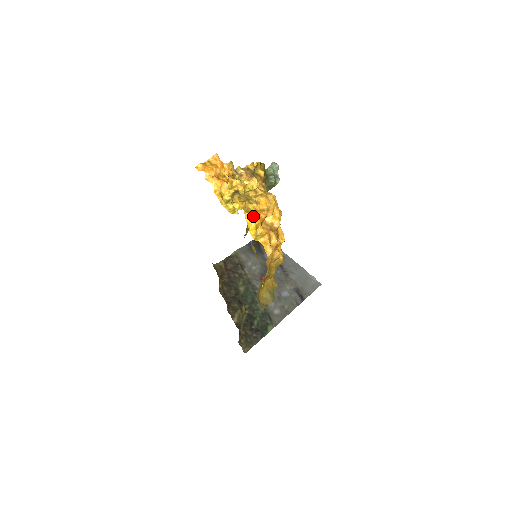
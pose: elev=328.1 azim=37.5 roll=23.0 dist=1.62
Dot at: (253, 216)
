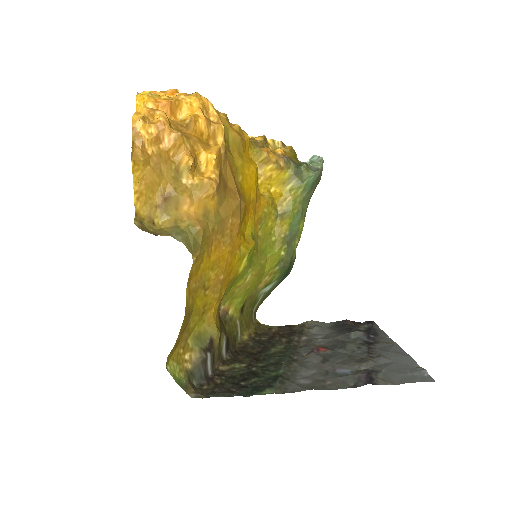
Dot at: (145, 97)
